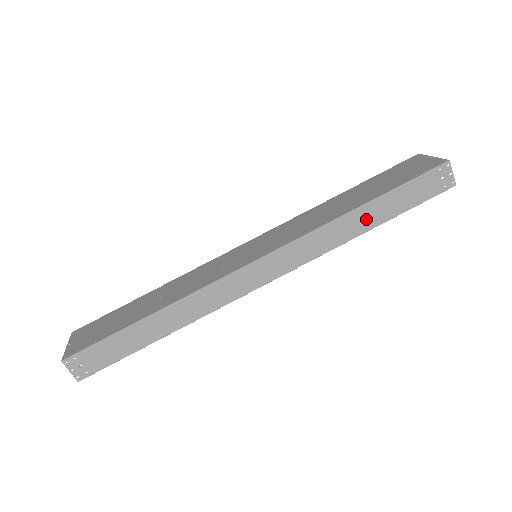
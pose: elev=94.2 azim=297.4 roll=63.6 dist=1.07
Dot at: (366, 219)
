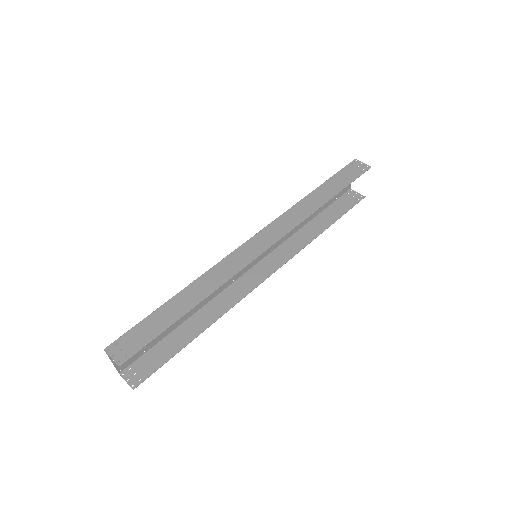
Dot at: (319, 198)
